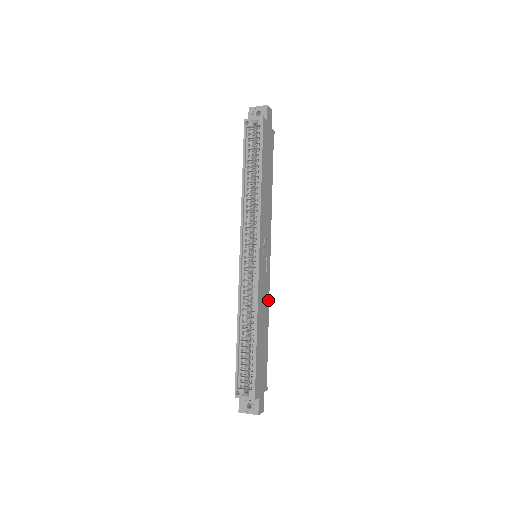
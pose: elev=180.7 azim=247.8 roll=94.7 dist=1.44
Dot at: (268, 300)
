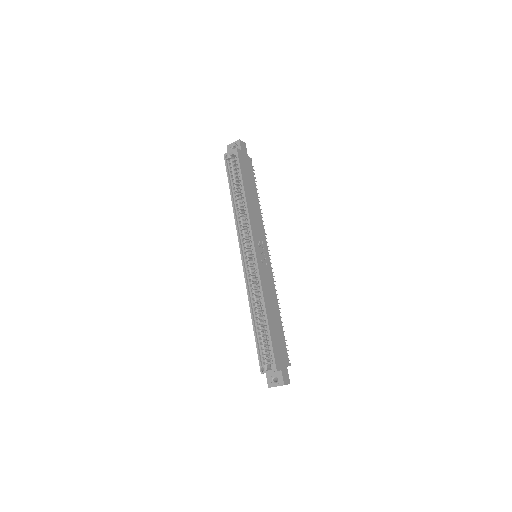
Dot at: (274, 290)
